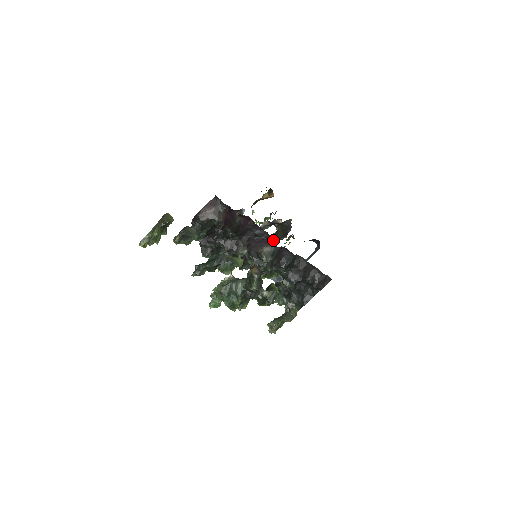
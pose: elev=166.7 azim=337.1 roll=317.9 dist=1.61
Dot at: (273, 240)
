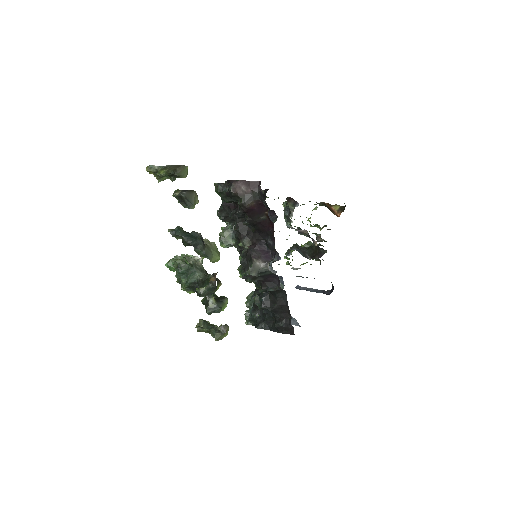
Dot at: (302, 249)
